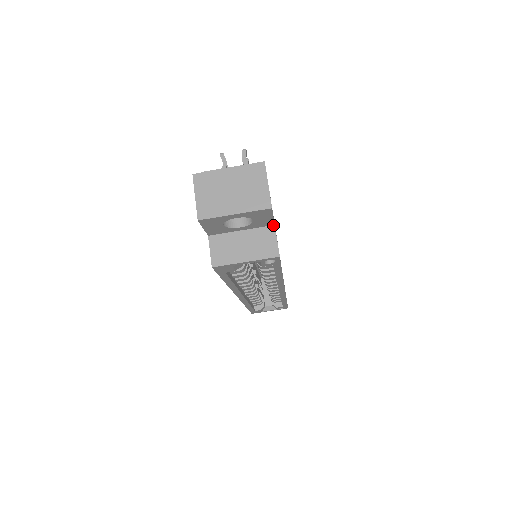
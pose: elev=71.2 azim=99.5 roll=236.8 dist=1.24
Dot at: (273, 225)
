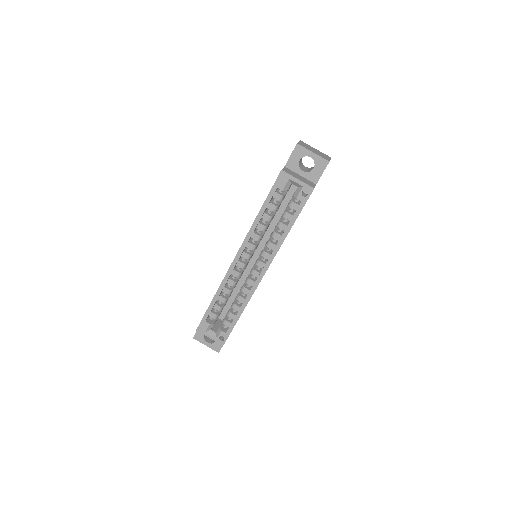
Dot at: occluded
